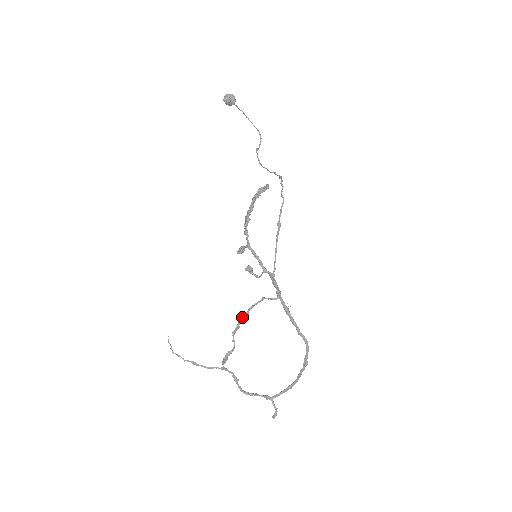
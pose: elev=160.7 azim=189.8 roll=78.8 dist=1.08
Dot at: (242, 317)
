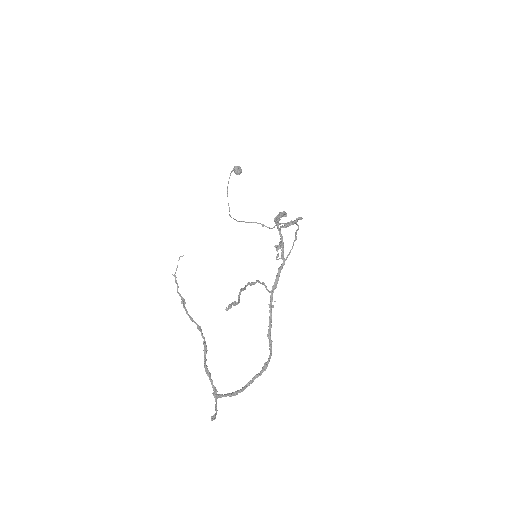
Dot at: (250, 283)
